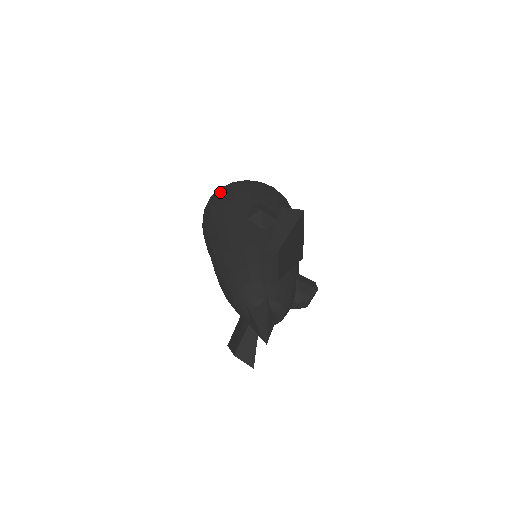
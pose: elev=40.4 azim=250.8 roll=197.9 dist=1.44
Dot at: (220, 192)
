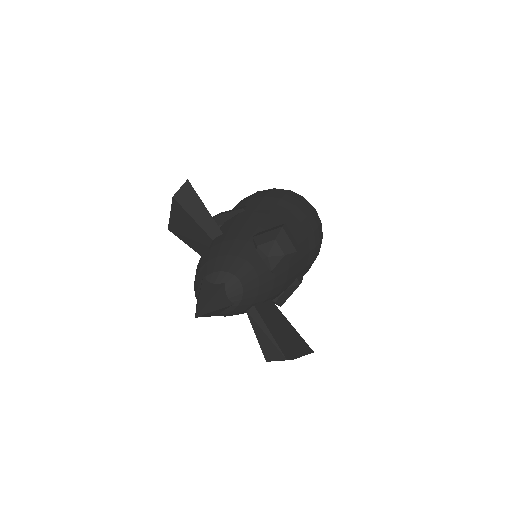
Dot at: occluded
